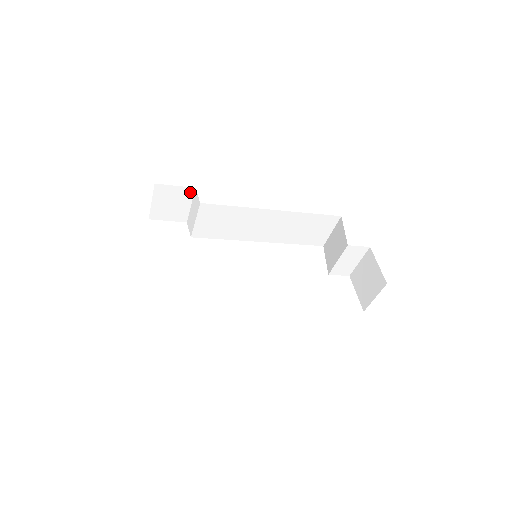
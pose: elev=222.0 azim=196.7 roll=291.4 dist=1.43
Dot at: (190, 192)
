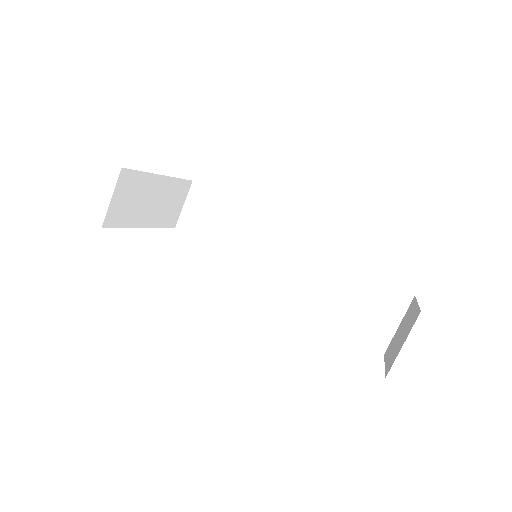
Dot at: occluded
